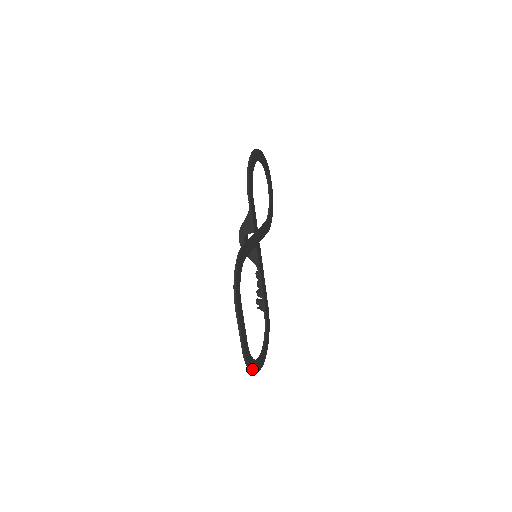
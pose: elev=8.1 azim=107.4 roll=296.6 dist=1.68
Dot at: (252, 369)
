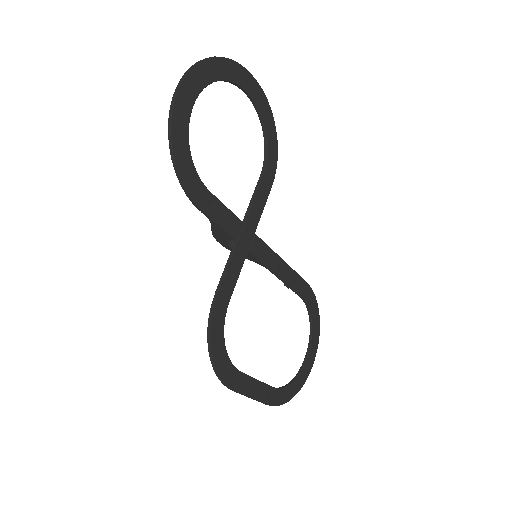
Dot at: (293, 395)
